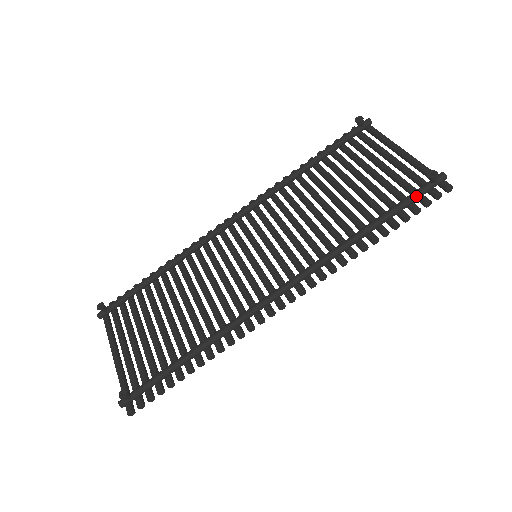
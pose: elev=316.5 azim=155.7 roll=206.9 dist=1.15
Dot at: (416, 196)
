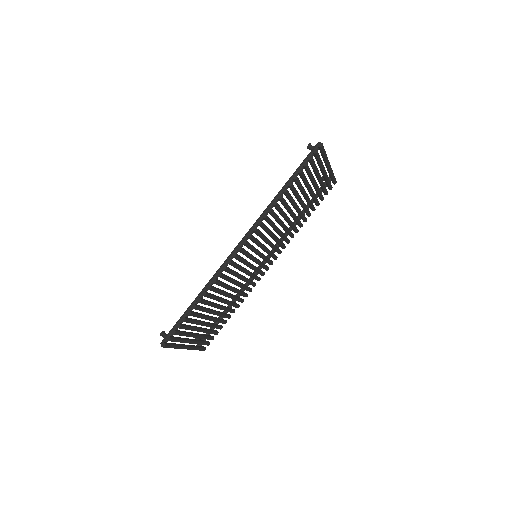
Dot at: (304, 160)
